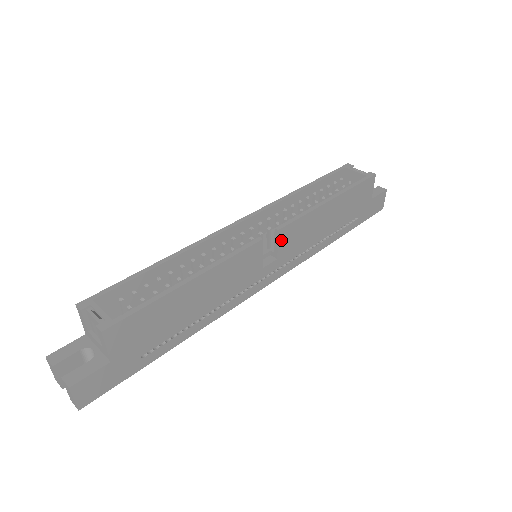
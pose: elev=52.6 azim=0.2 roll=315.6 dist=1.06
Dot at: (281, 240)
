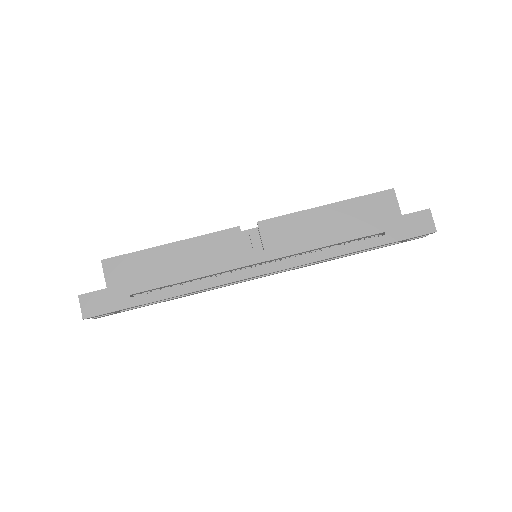
Dot at: (264, 232)
